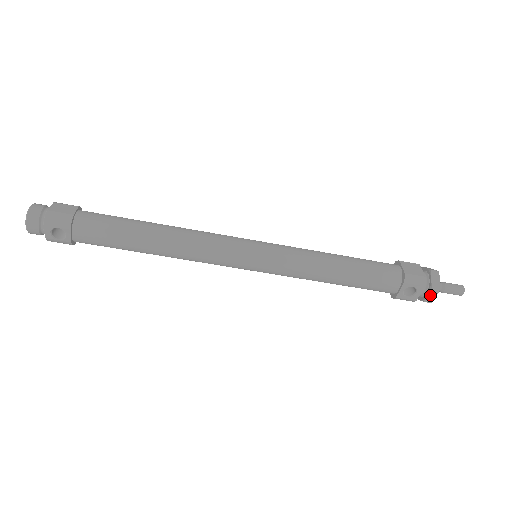
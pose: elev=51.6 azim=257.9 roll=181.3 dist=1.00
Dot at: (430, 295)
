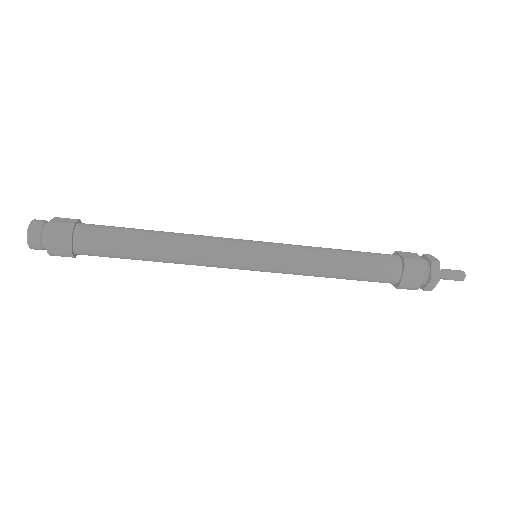
Dot at: (421, 287)
